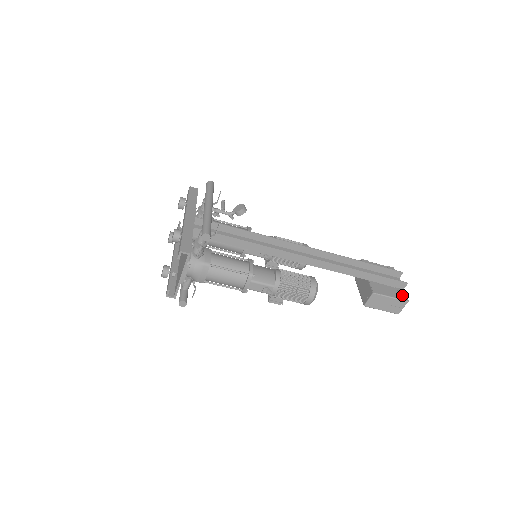
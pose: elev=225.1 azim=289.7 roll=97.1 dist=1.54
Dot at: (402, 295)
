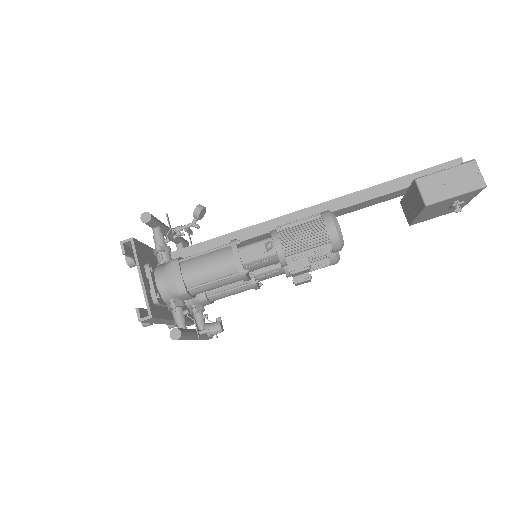
Dot at: occluded
